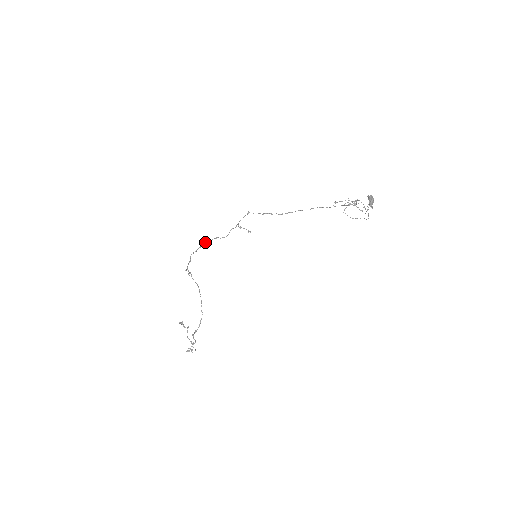
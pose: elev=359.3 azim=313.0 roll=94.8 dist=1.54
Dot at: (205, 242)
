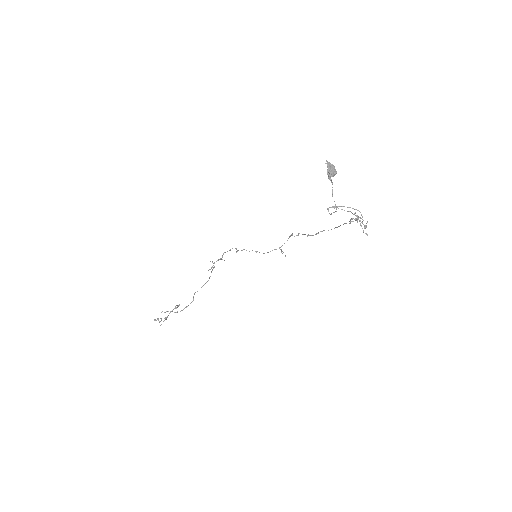
Dot at: occluded
